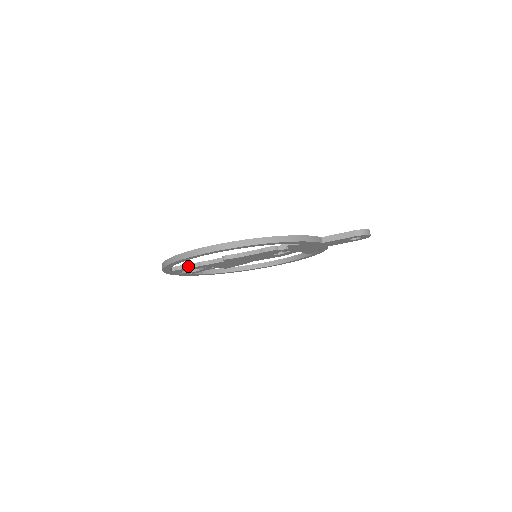
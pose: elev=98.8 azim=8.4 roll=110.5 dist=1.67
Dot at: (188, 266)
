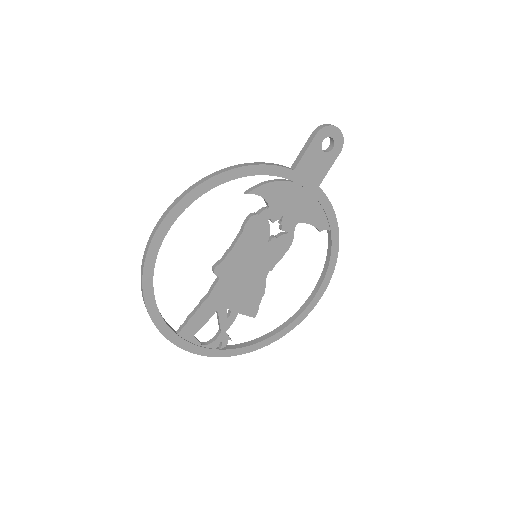
Dot at: (190, 315)
